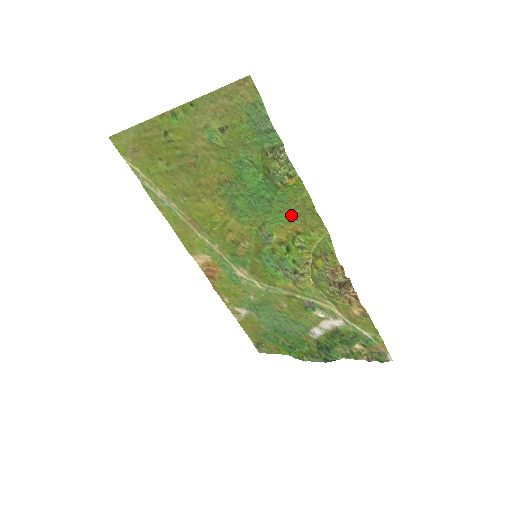
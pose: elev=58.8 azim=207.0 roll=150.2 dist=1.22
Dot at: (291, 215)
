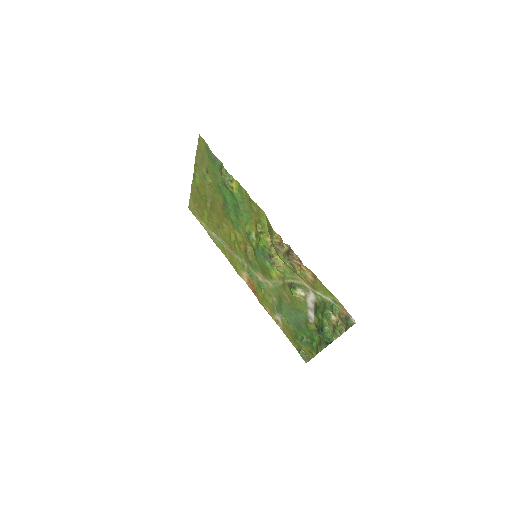
Dot at: (249, 211)
